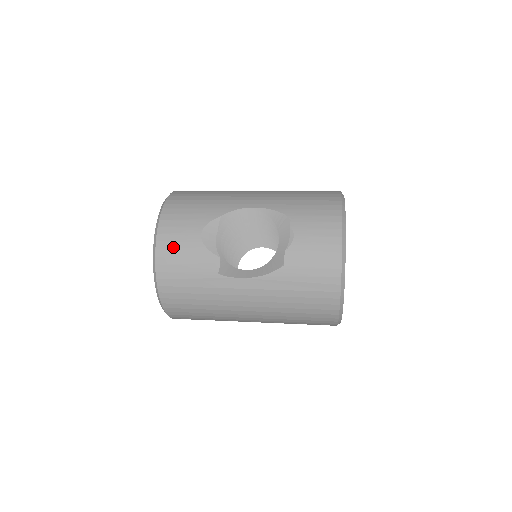
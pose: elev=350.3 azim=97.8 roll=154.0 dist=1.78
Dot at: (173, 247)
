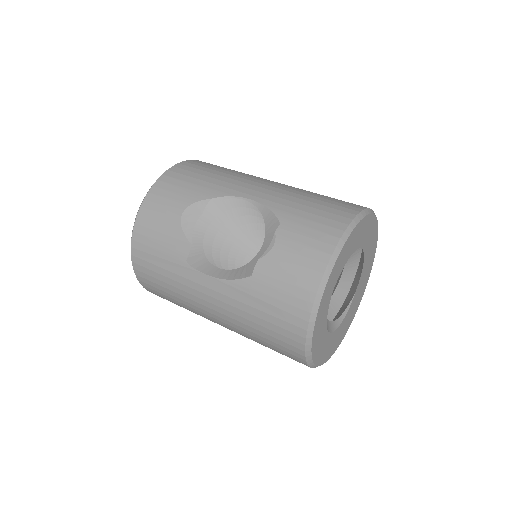
Dot at: (153, 218)
